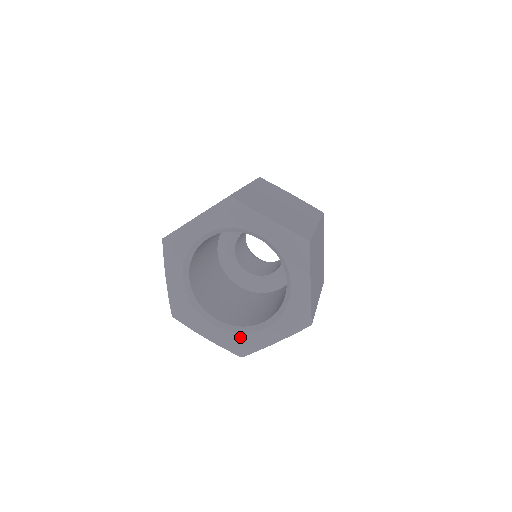
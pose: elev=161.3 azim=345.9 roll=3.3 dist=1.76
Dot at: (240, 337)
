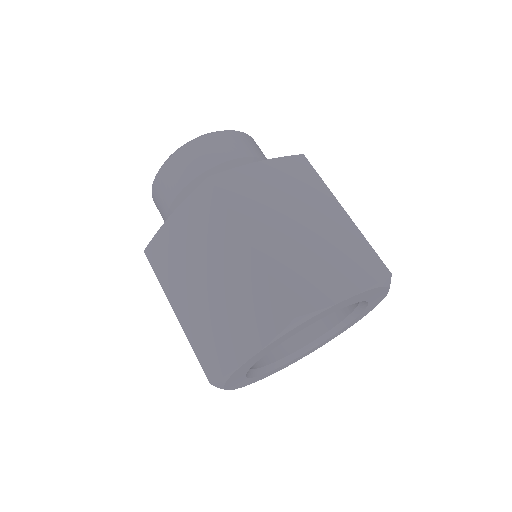
Dot at: (259, 377)
